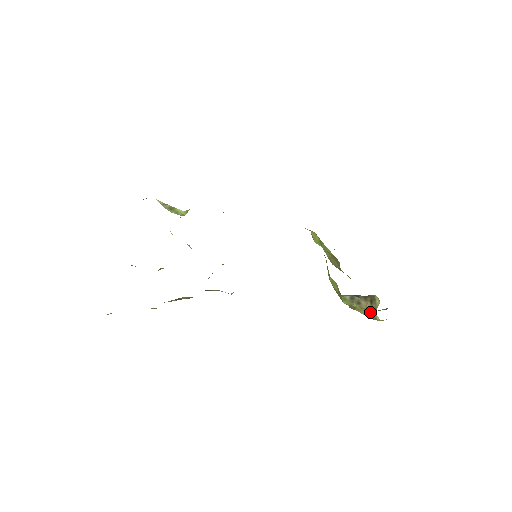
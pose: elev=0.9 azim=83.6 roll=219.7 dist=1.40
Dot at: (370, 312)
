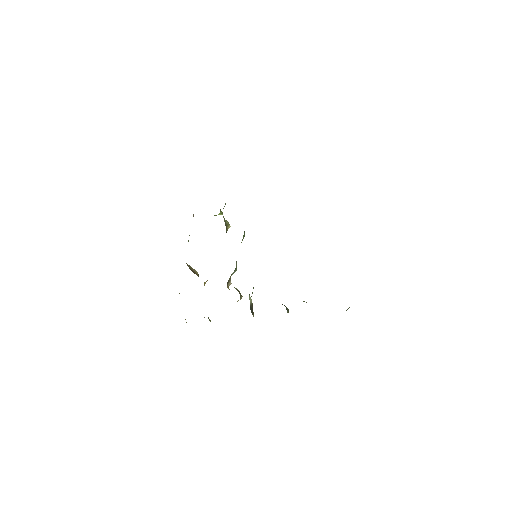
Dot at: occluded
